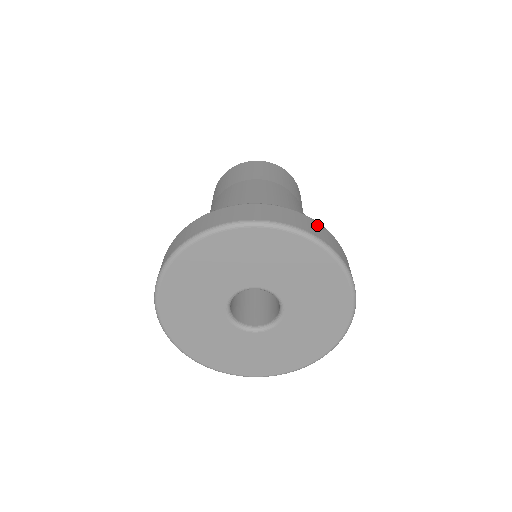
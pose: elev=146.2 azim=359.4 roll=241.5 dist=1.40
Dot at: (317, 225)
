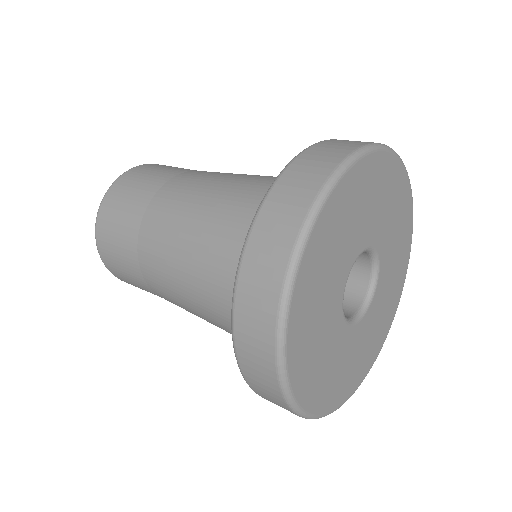
Dot at: occluded
